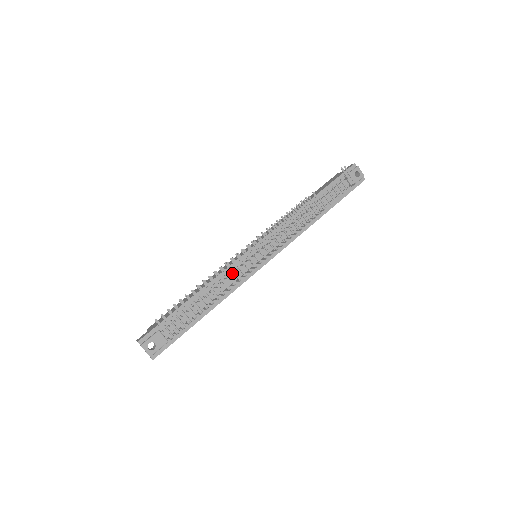
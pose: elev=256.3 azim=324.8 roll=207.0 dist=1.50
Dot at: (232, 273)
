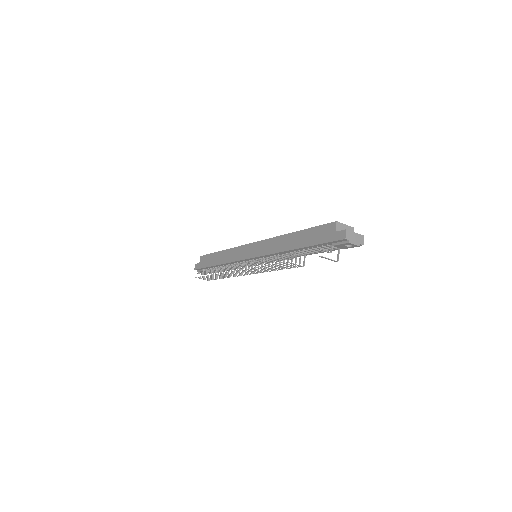
Dot at: (235, 269)
